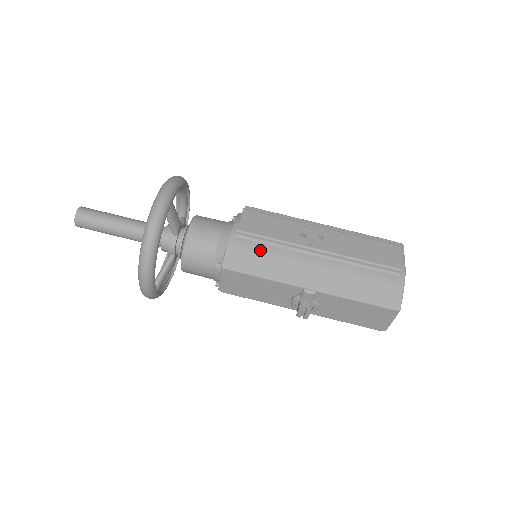
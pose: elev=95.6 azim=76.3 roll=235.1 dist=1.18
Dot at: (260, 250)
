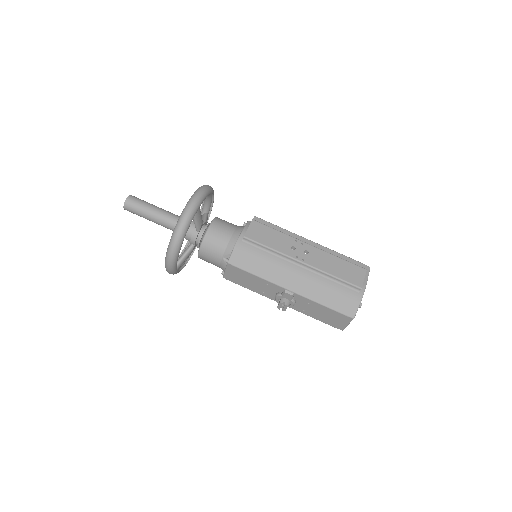
Dot at: (258, 255)
